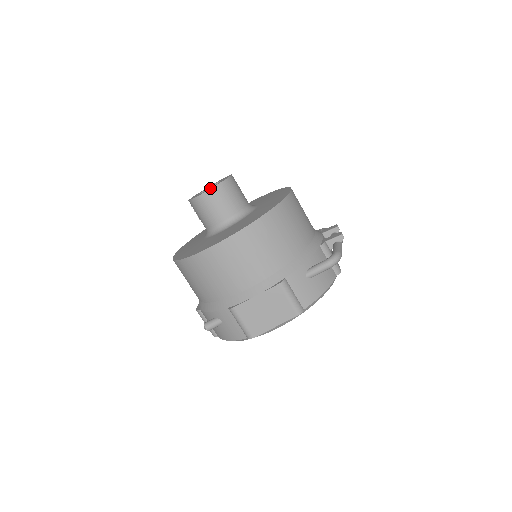
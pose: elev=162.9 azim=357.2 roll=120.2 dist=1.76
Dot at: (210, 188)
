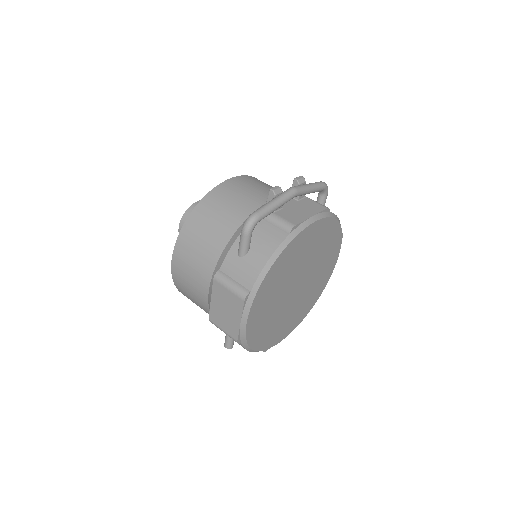
Dot at: (181, 224)
